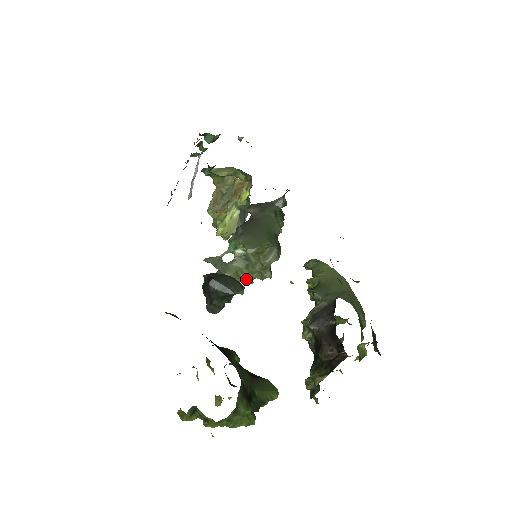
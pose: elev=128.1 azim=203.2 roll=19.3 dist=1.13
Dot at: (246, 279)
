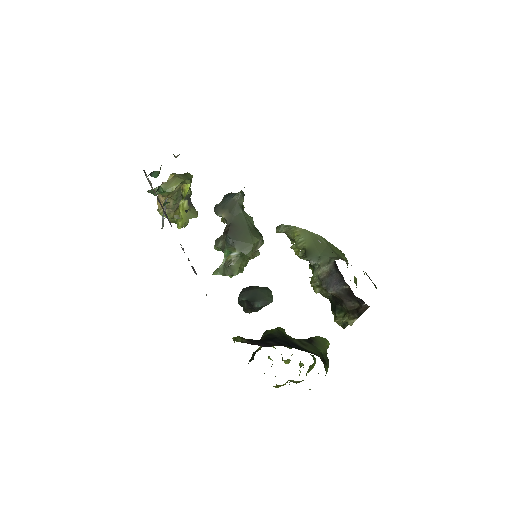
Dot at: (244, 266)
